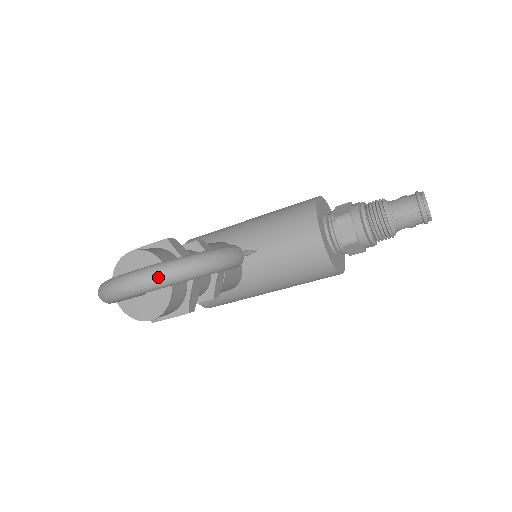
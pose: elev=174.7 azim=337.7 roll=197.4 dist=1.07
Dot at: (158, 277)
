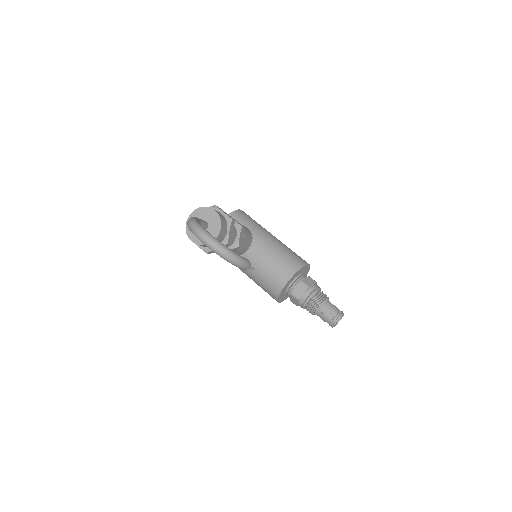
Dot at: (215, 248)
